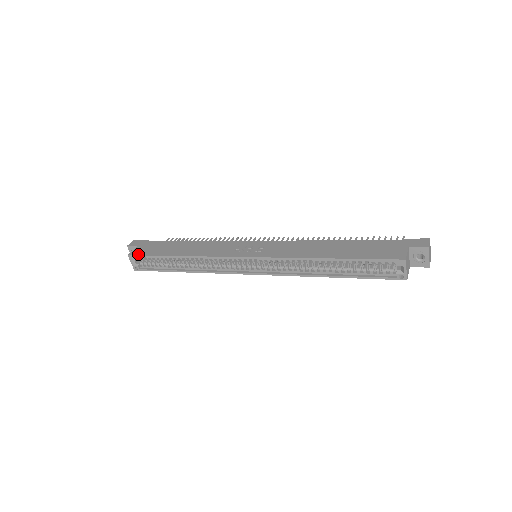
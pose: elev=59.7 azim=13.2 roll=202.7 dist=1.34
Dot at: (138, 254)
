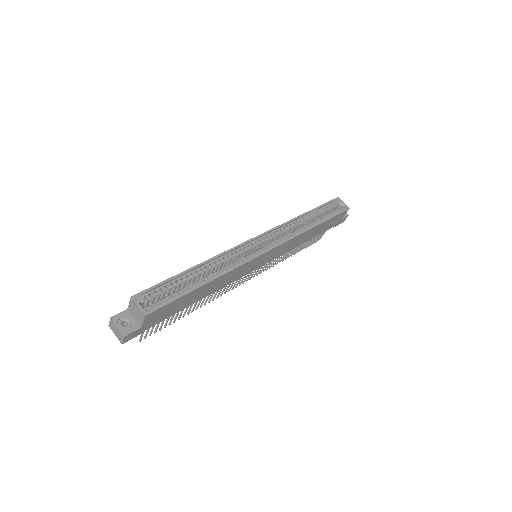
Dot at: (144, 290)
